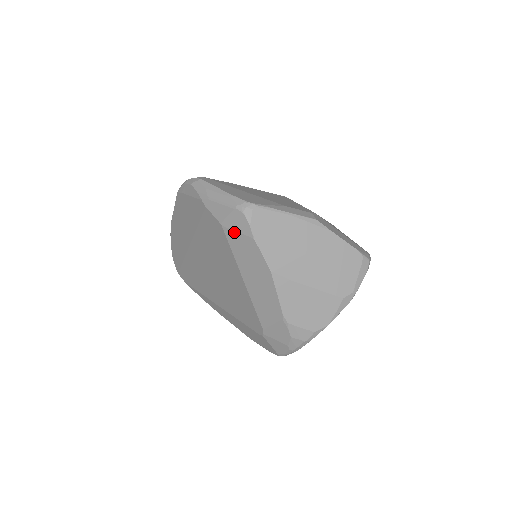
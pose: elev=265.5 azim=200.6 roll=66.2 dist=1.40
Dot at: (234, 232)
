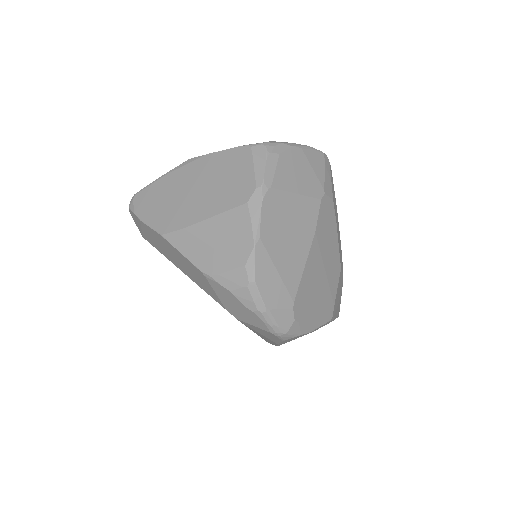
Dot at: (143, 232)
